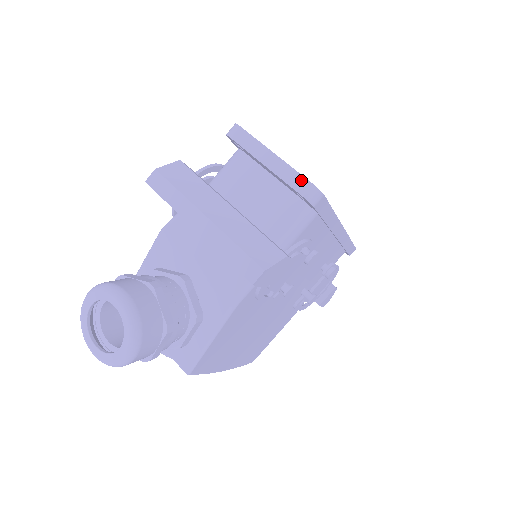
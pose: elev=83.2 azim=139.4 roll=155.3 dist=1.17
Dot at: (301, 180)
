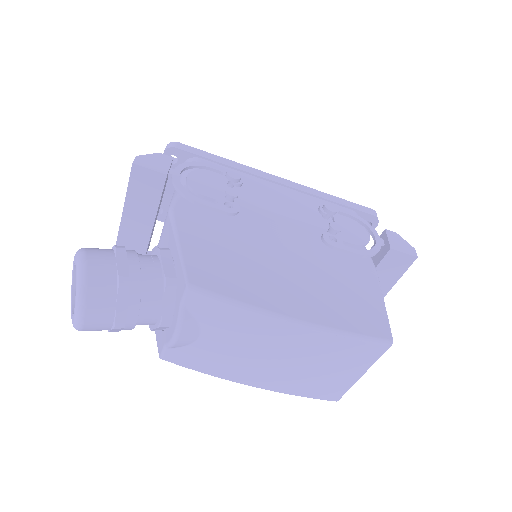
Dot at: occluded
